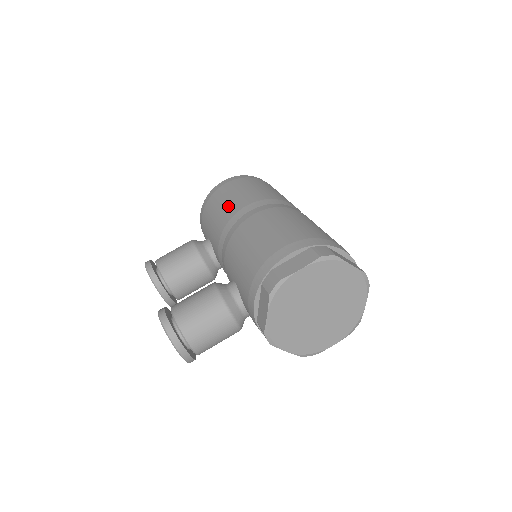
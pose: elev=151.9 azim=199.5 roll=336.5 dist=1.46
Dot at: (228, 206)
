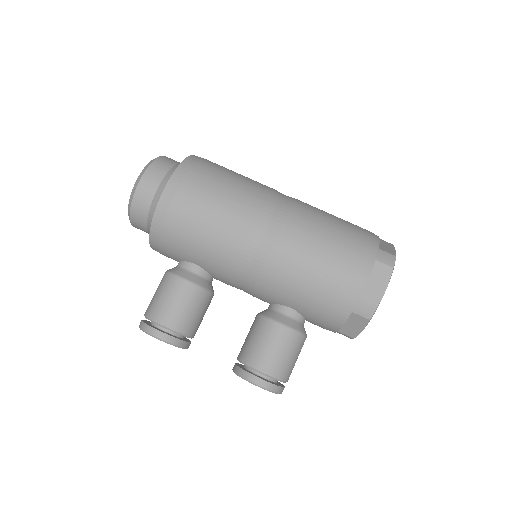
Dot at: (222, 231)
